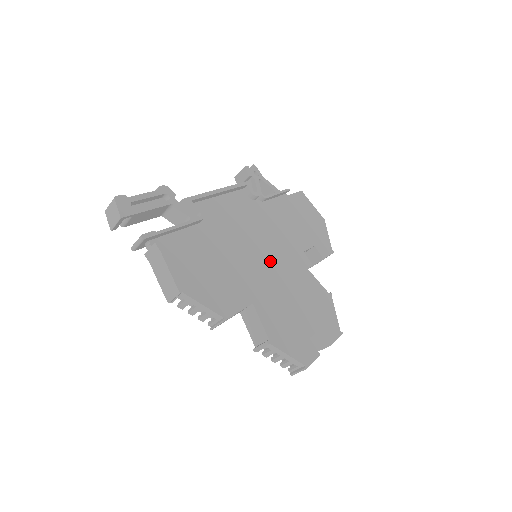
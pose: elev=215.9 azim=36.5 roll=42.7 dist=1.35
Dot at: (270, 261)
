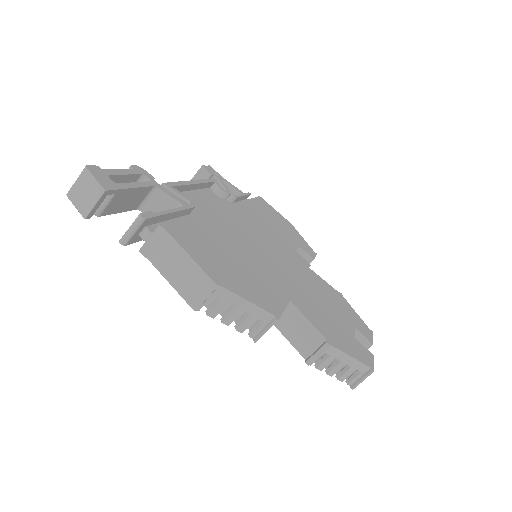
Dot at: (277, 257)
